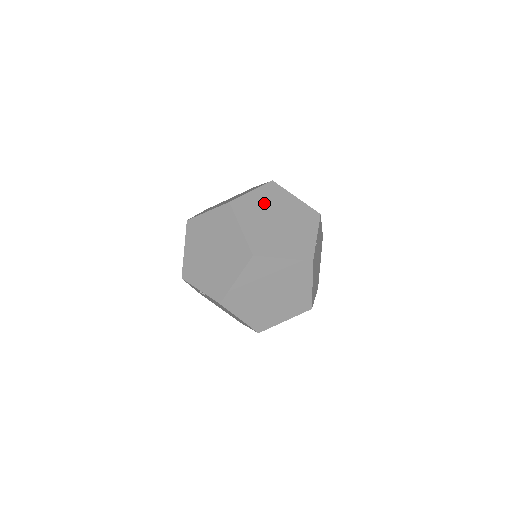
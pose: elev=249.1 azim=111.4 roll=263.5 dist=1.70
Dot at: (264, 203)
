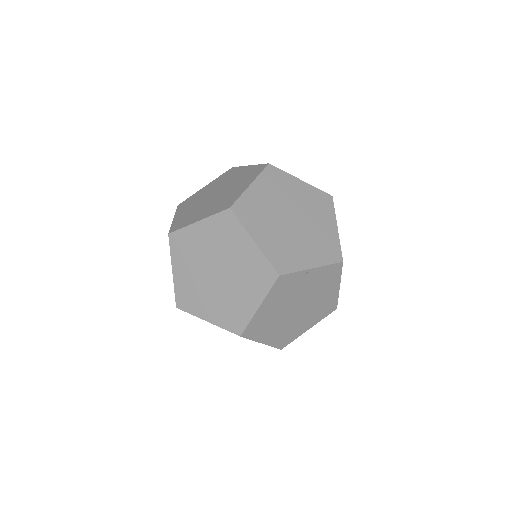
Dot at: (299, 197)
